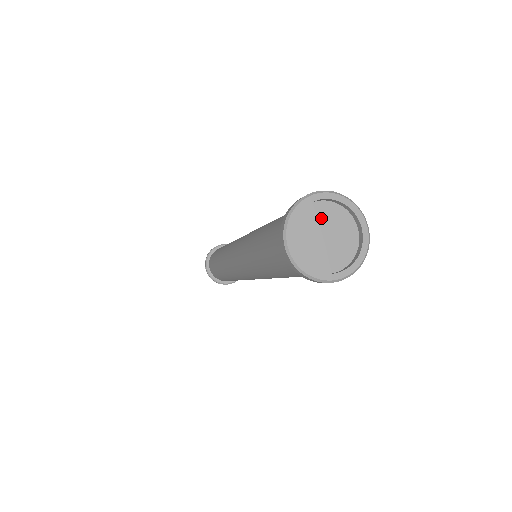
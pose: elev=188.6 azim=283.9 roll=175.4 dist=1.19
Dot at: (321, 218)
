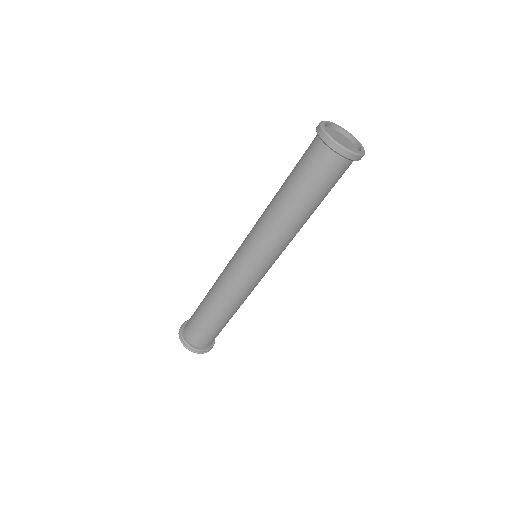
Dot at: (331, 134)
